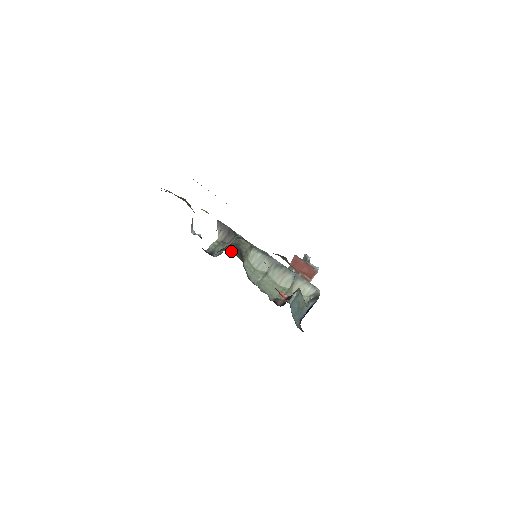
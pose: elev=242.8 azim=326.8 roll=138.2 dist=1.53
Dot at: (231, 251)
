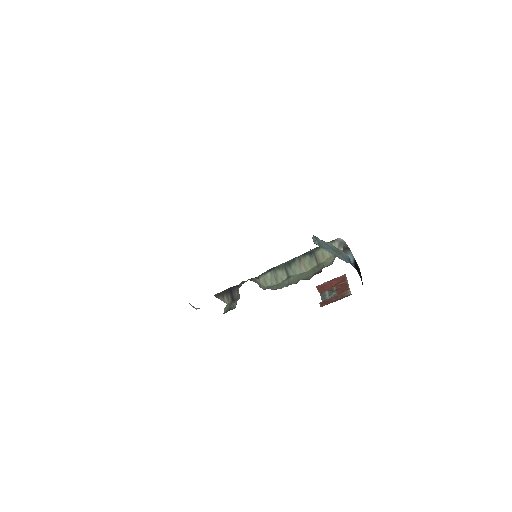
Dot at: occluded
